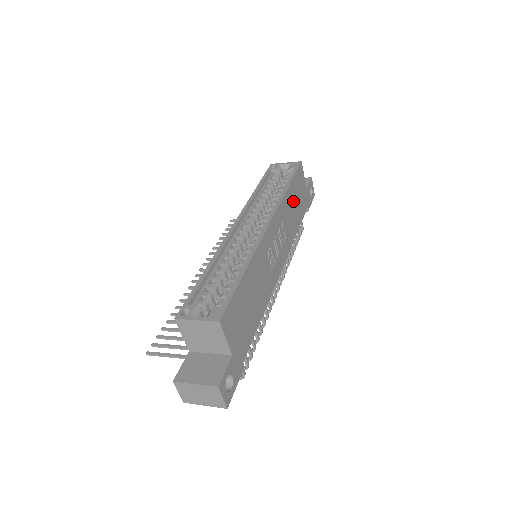
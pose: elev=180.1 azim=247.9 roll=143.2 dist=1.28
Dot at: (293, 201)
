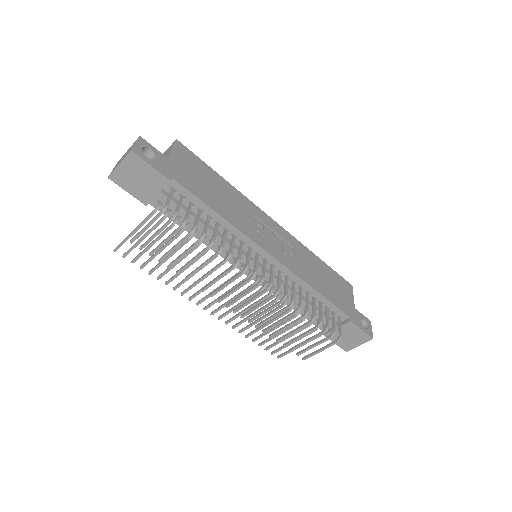
Dot at: (322, 273)
